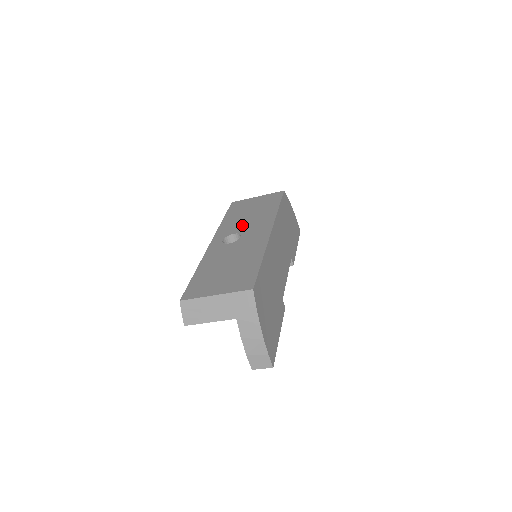
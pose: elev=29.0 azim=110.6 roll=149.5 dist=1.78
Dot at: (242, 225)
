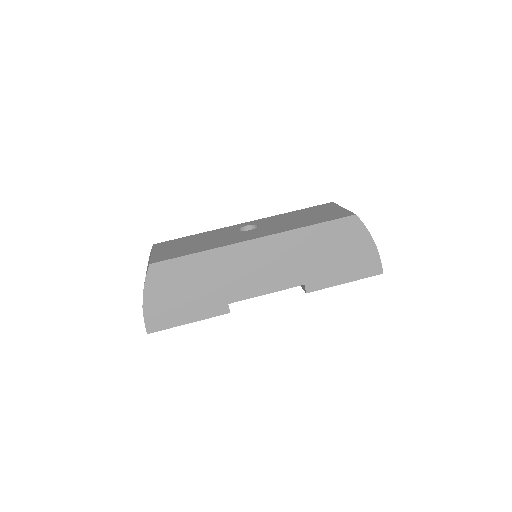
Dot at: (274, 223)
